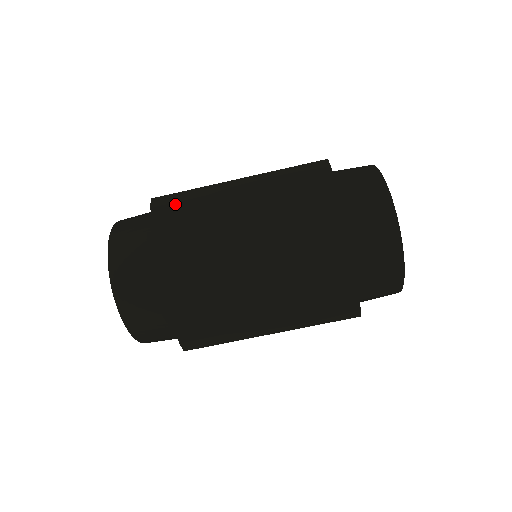
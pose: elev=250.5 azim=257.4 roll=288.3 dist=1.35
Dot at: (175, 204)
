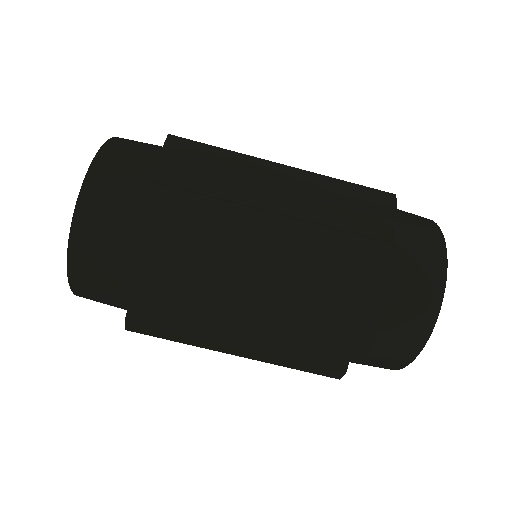
Dot at: occluded
